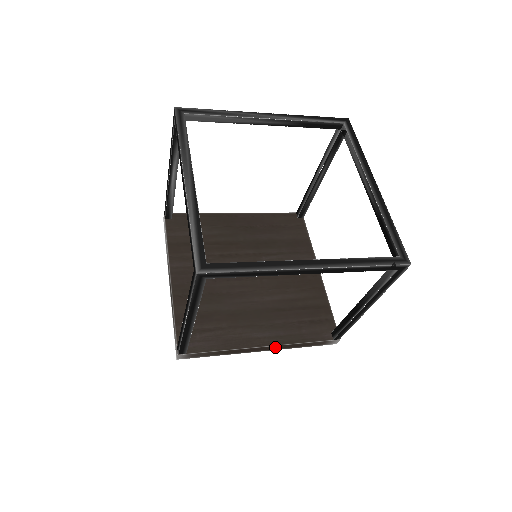
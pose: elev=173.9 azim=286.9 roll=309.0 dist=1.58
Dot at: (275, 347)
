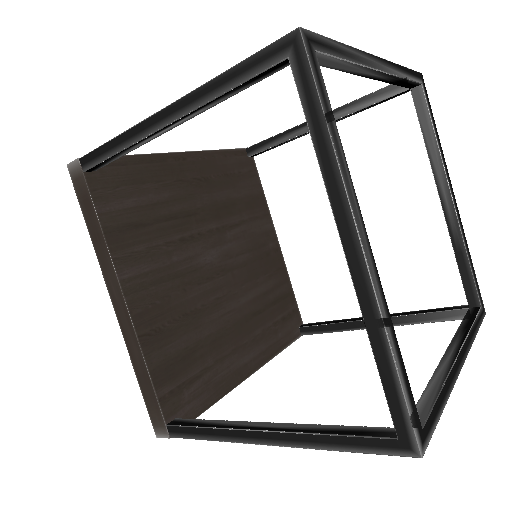
Dot at: occluded
